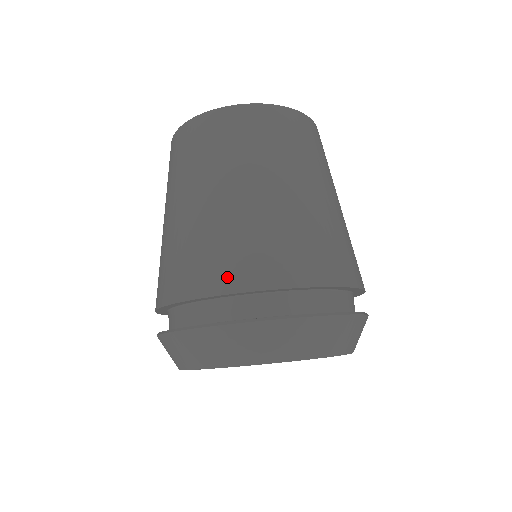
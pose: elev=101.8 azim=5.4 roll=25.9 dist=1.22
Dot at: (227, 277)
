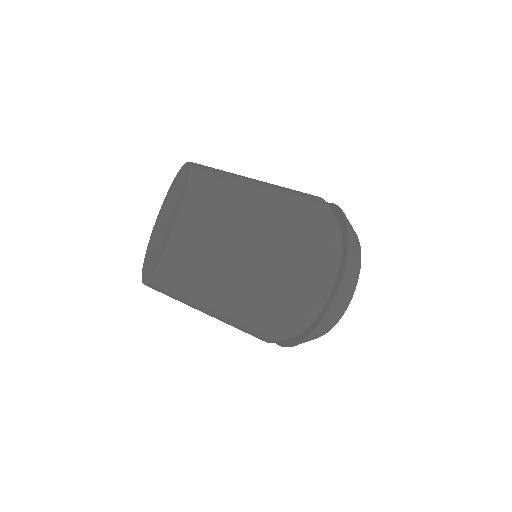
Dot at: occluded
